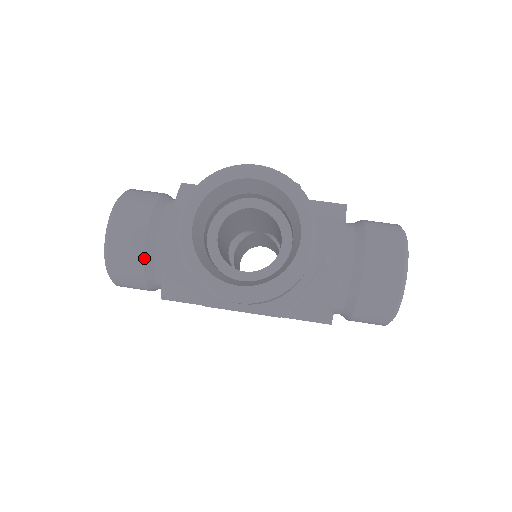
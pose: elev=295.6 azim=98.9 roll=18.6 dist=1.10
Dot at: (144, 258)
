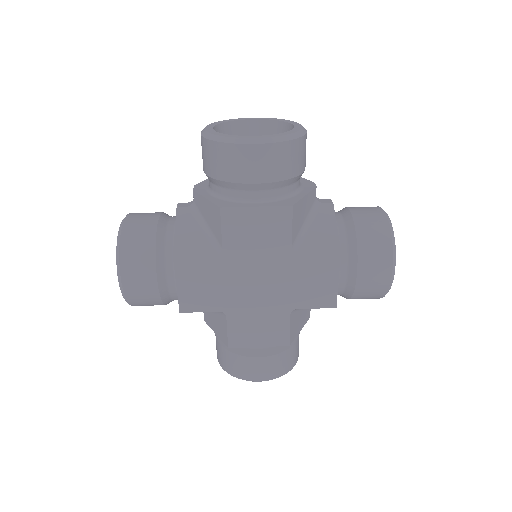
Dot at: (157, 229)
